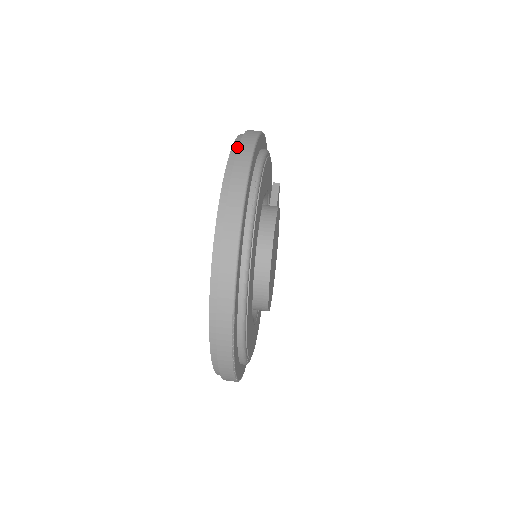
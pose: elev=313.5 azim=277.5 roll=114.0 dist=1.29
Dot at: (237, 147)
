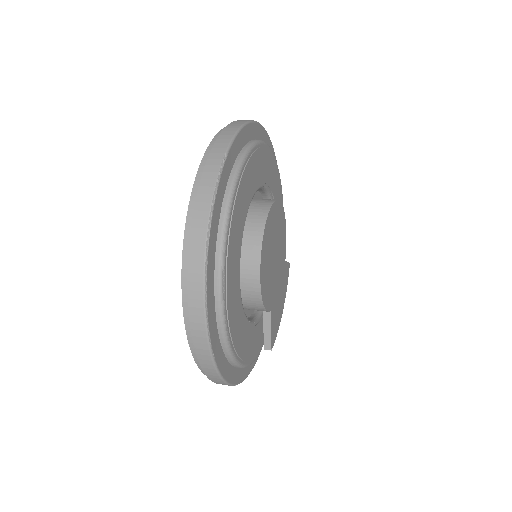
Dot at: occluded
